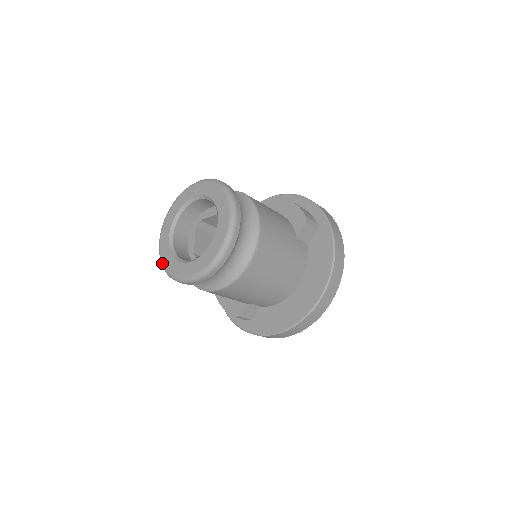
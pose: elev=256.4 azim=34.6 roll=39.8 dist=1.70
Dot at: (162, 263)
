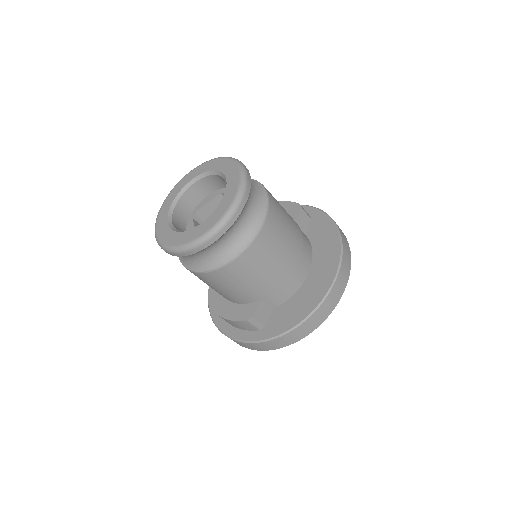
Dot at: (165, 245)
